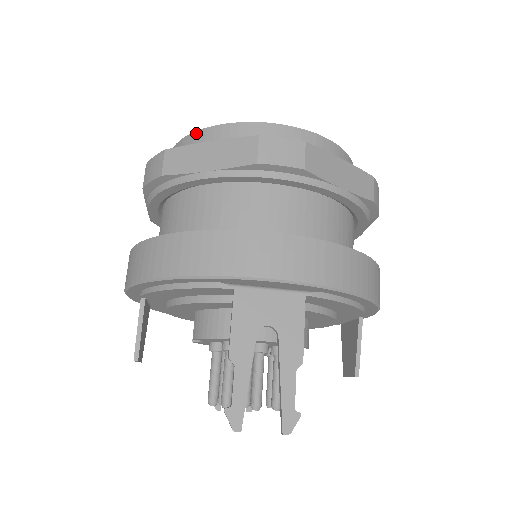
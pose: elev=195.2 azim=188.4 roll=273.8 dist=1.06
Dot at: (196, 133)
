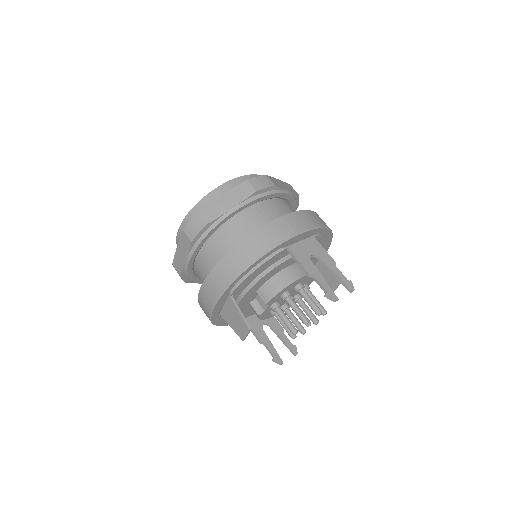
Dot at: (202, 200)
